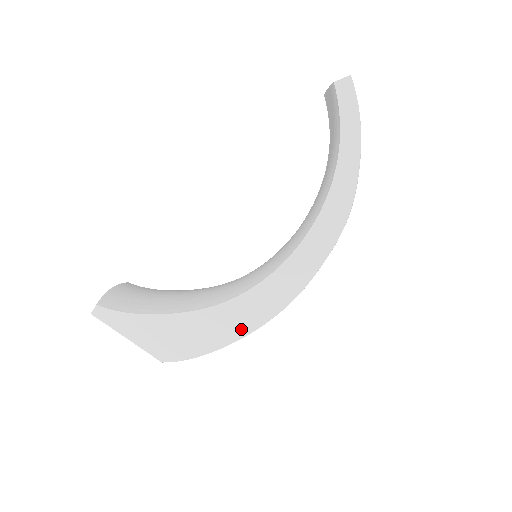
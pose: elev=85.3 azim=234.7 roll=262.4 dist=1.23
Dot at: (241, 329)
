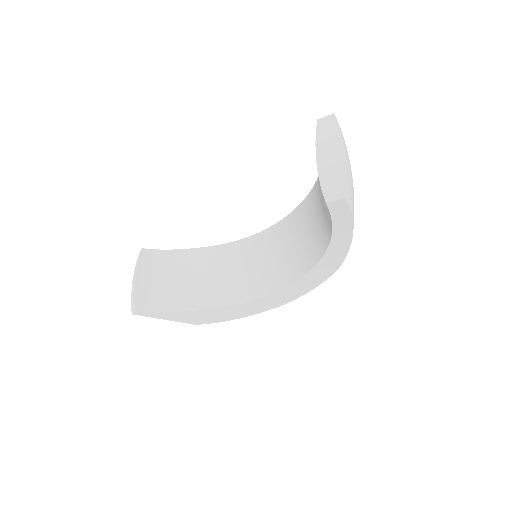
Dot at: (253, 312)
